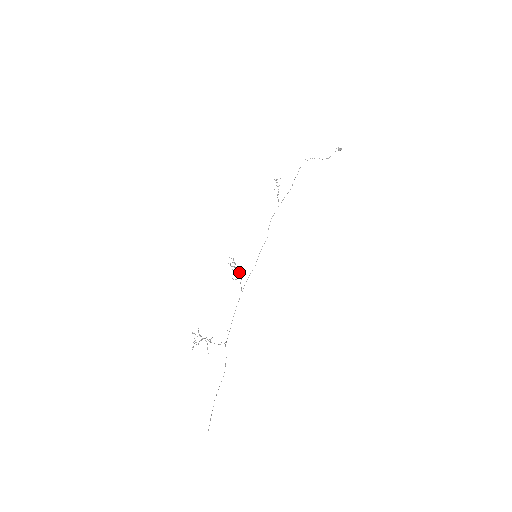
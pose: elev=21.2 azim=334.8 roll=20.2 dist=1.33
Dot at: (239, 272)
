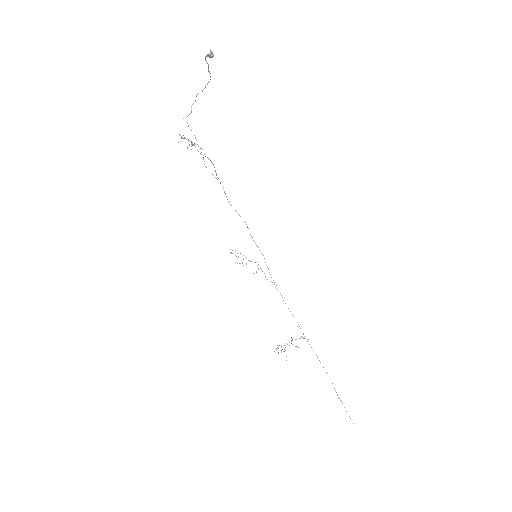
Dot at: (254, 262)
